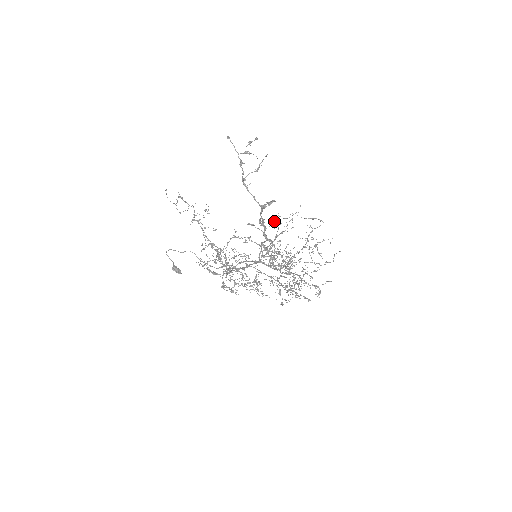
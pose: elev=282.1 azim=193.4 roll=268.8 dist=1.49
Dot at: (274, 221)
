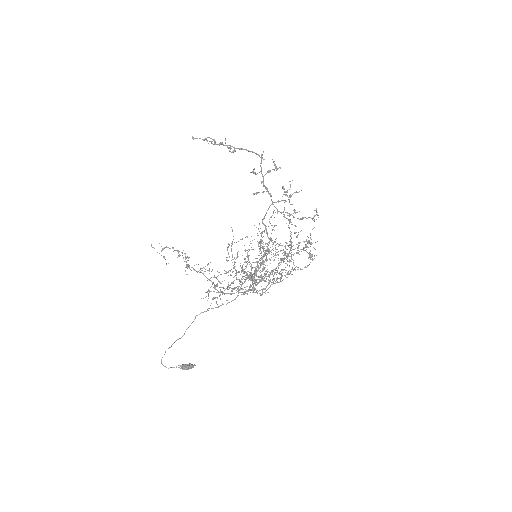
Dot at: (275, 166)
